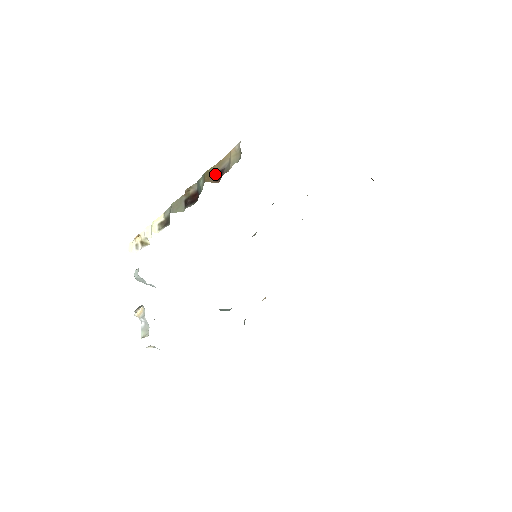
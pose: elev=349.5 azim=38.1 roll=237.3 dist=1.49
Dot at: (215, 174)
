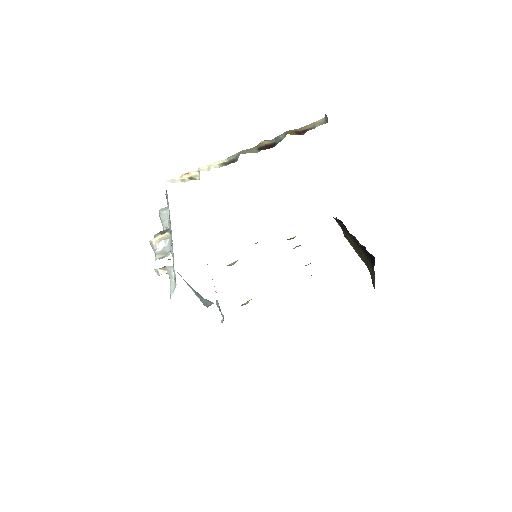
Dot at: (298, 132)
